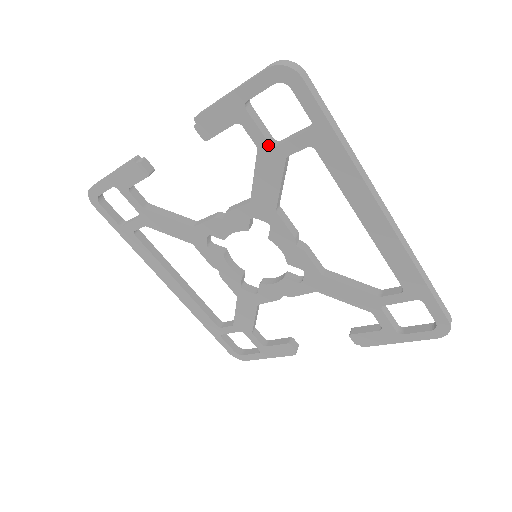
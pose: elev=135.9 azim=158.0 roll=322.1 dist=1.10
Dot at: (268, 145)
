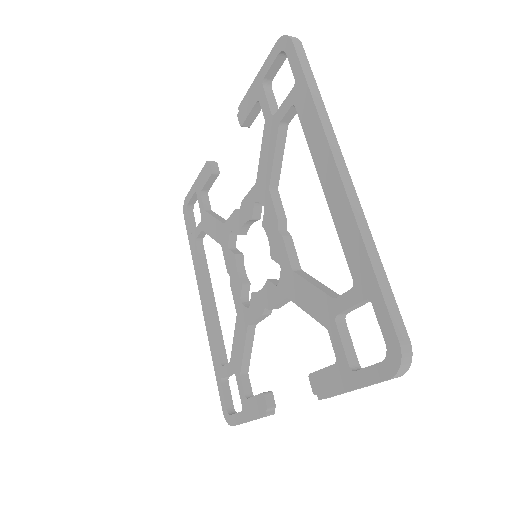
Dot at: (271, 115)
